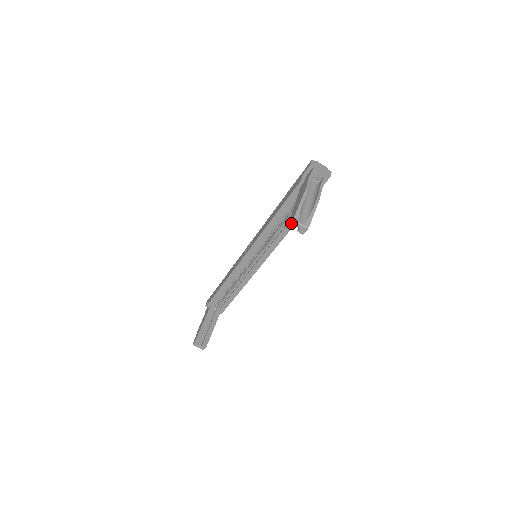
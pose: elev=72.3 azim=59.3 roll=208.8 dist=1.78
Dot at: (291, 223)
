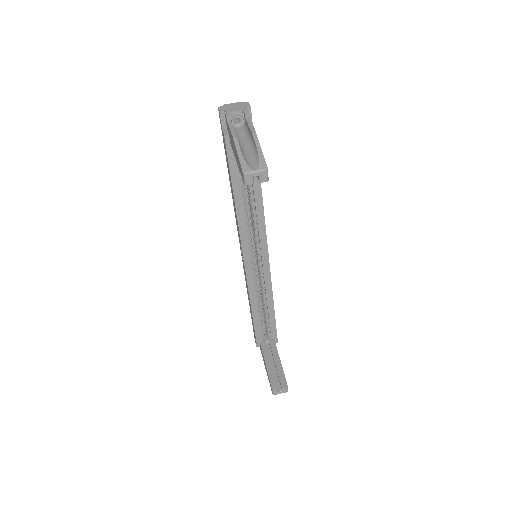
Dot at: (245, 179)
